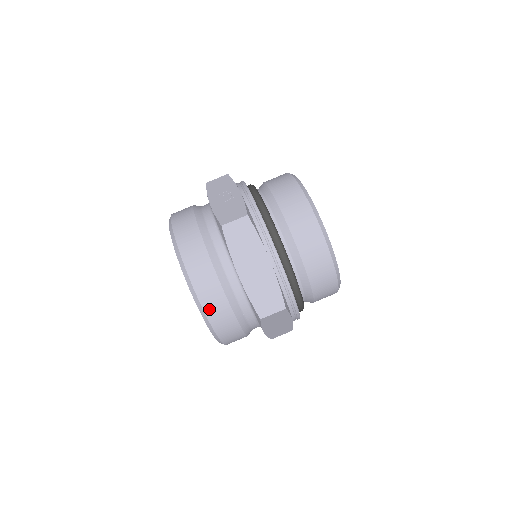
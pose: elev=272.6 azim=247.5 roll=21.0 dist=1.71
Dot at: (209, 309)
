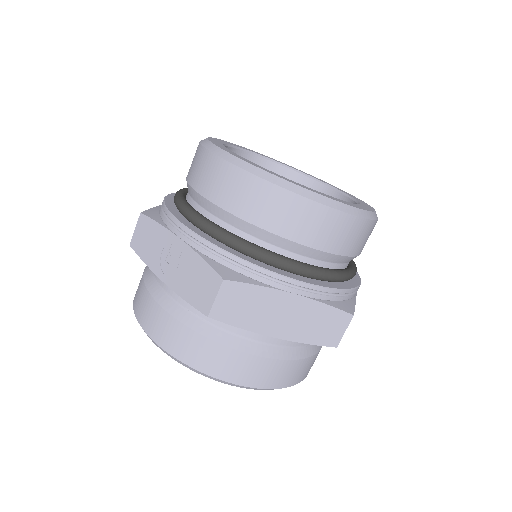
Dot at: (276, 383)
